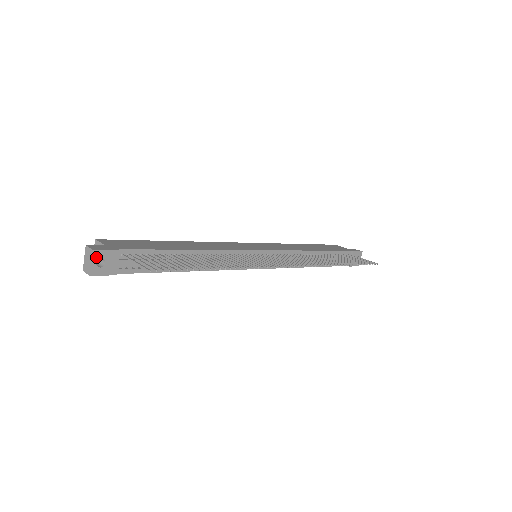
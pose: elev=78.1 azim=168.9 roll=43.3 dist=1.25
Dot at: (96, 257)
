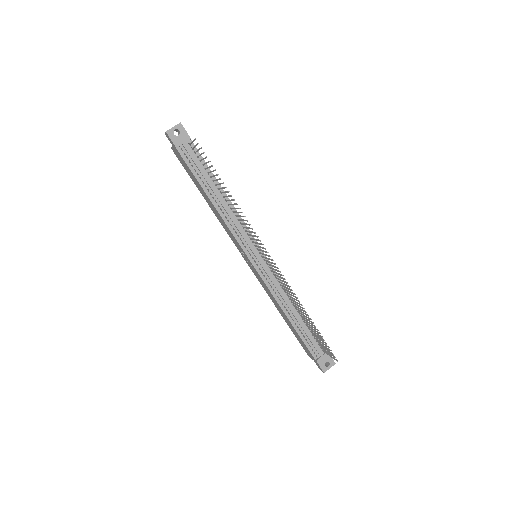
Dot at: (178, 127)
